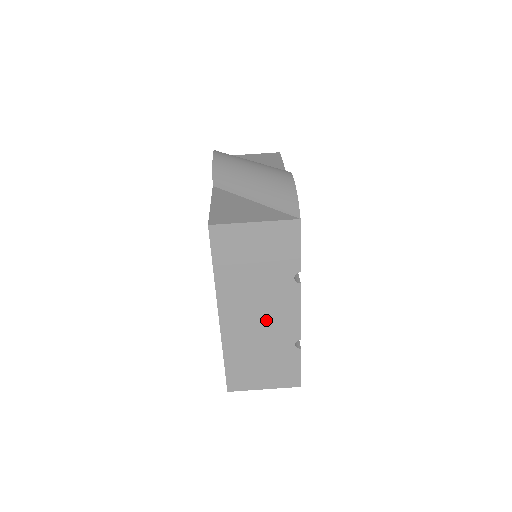
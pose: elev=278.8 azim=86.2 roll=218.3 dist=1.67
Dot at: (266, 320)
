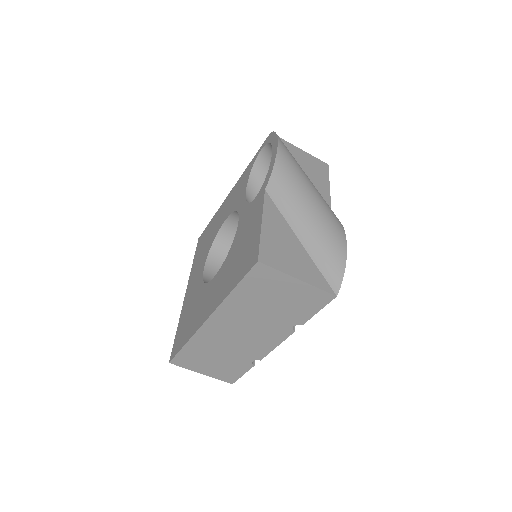
Dot at: (245, 338)
